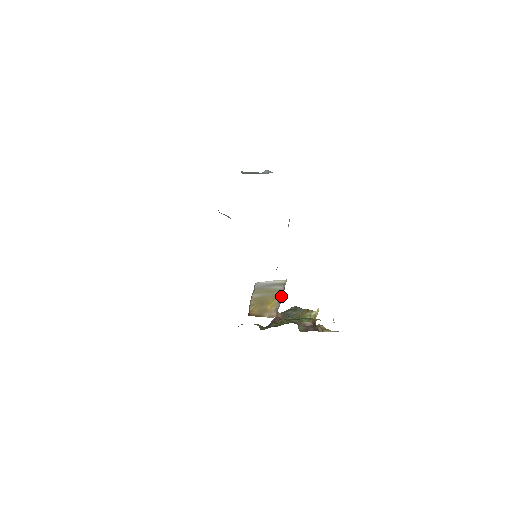
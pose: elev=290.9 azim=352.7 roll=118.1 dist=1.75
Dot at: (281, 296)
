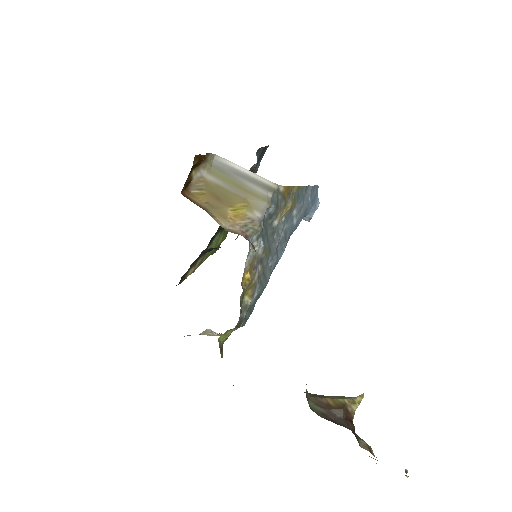
Dot at: (262, 217)
